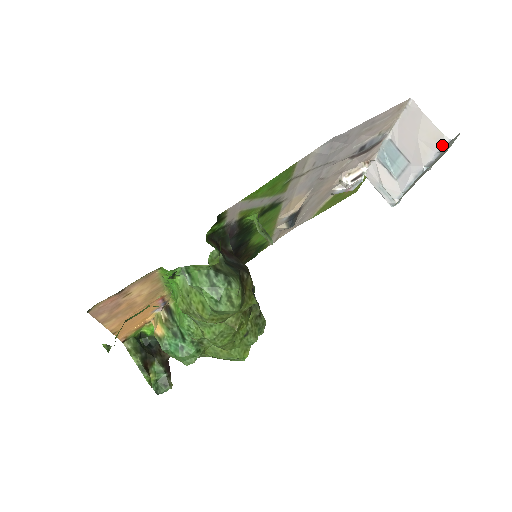
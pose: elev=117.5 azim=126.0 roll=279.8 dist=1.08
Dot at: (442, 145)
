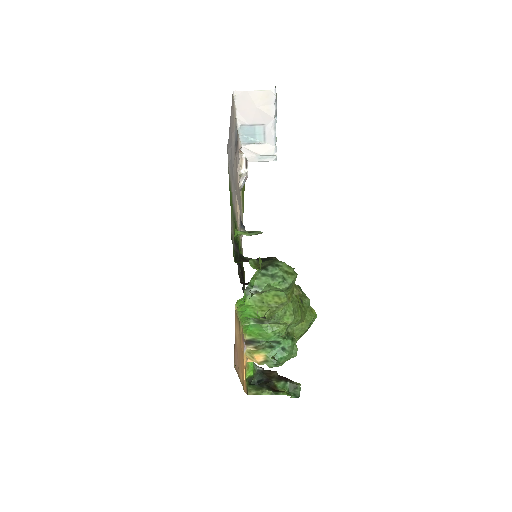
Dot at: (274, 96)
